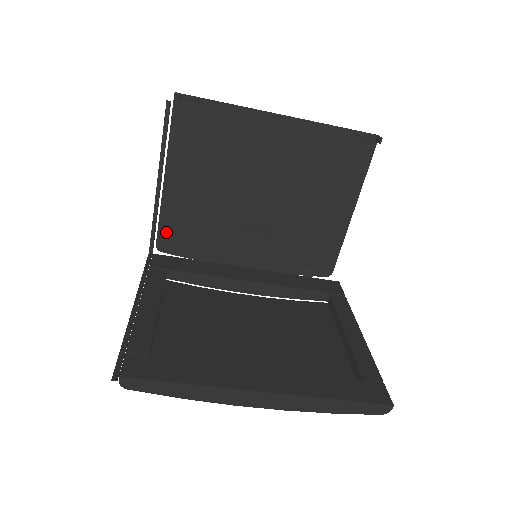
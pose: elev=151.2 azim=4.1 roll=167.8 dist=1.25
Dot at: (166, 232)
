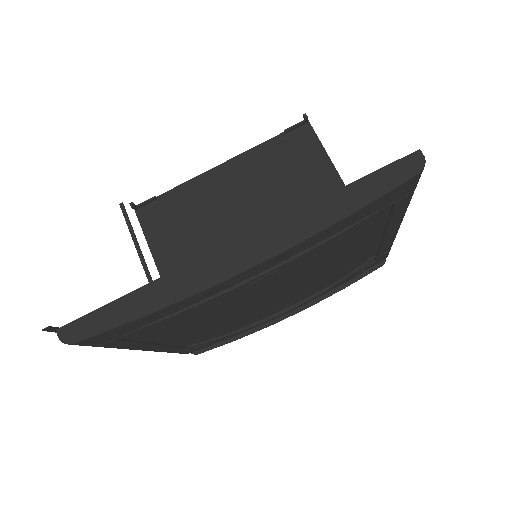
Dot at: occluded
